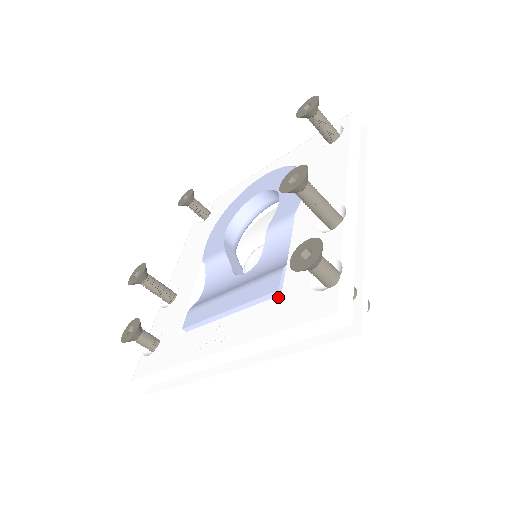
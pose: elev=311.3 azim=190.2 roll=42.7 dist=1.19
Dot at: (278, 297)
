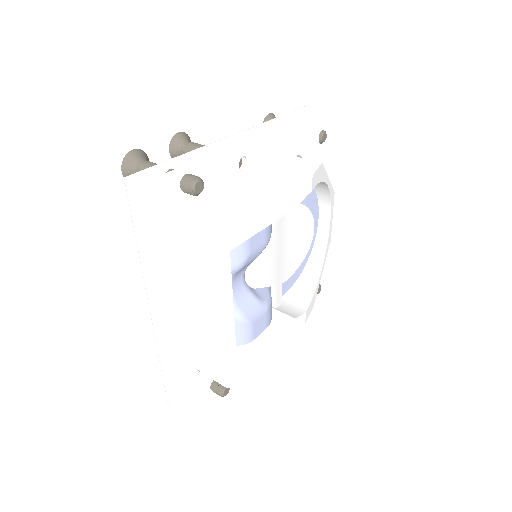
Dot at: occluded
